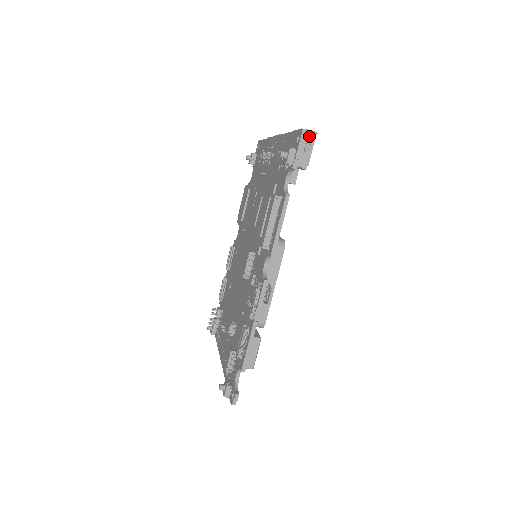
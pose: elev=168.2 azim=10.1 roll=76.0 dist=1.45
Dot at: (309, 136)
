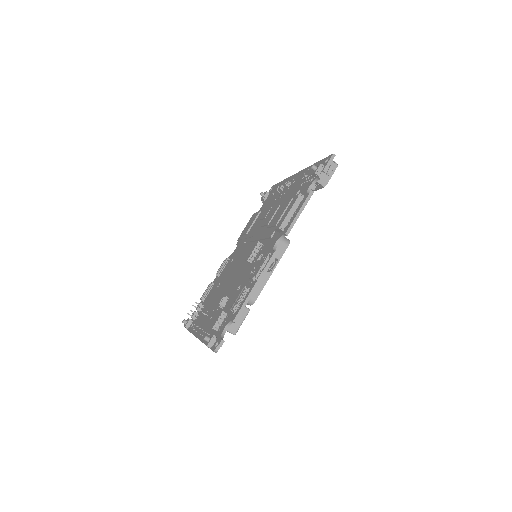
Dot at: (332, 165)
